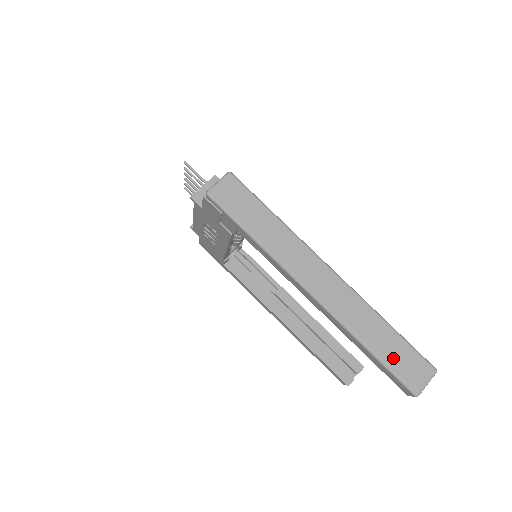
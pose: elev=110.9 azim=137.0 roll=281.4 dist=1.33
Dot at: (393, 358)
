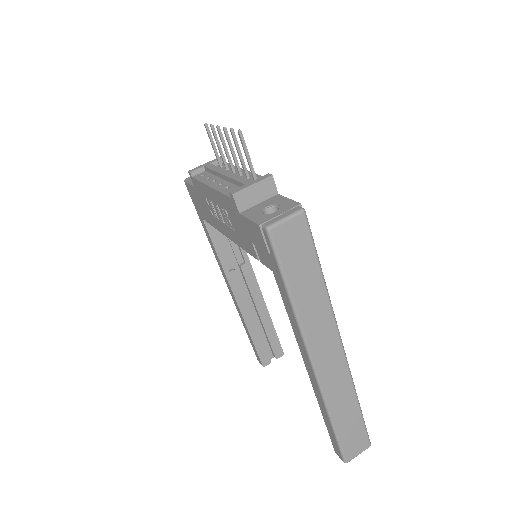
Dot at: (347, 433)
